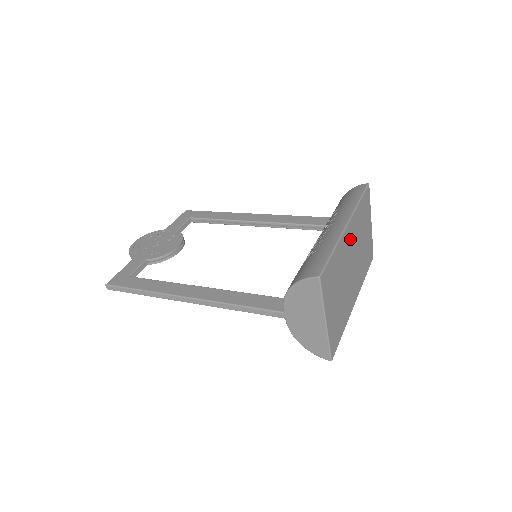
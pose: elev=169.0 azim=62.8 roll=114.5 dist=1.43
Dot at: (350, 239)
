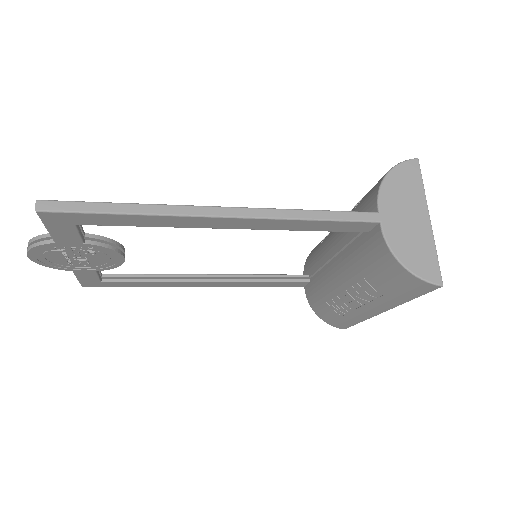
Dot at: occluded
